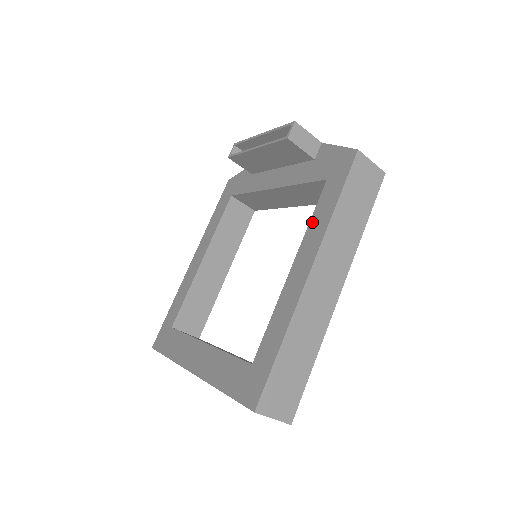
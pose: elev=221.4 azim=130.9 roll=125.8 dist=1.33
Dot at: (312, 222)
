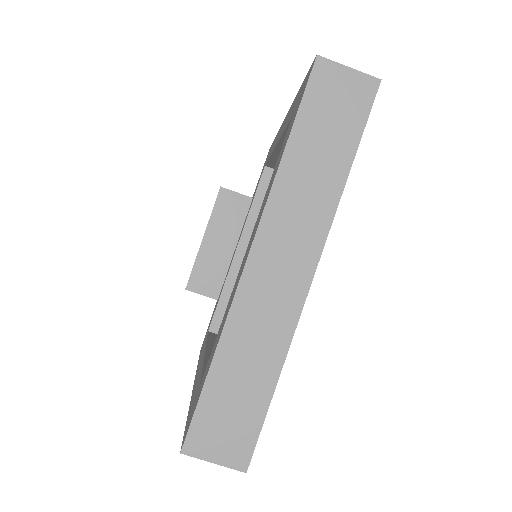
Dot at: occluded
